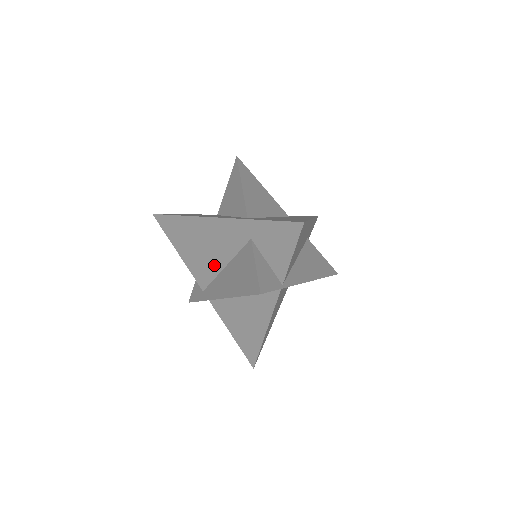
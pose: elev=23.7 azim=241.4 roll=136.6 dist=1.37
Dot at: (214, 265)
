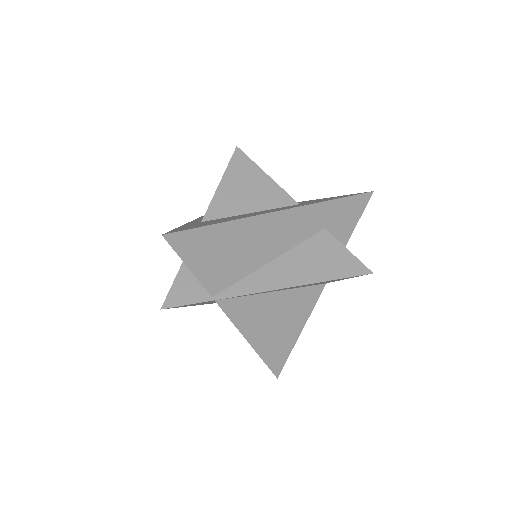
Dot at: occluded
